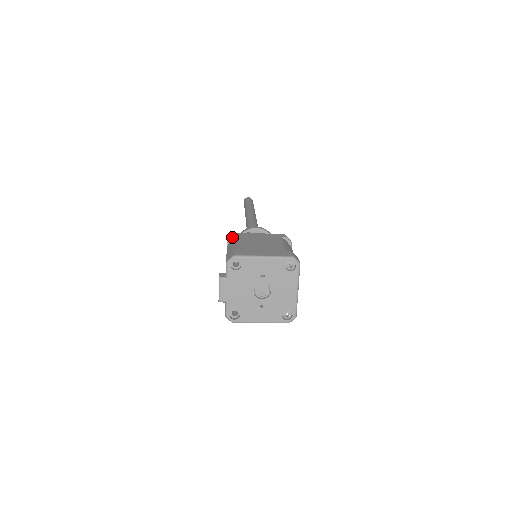
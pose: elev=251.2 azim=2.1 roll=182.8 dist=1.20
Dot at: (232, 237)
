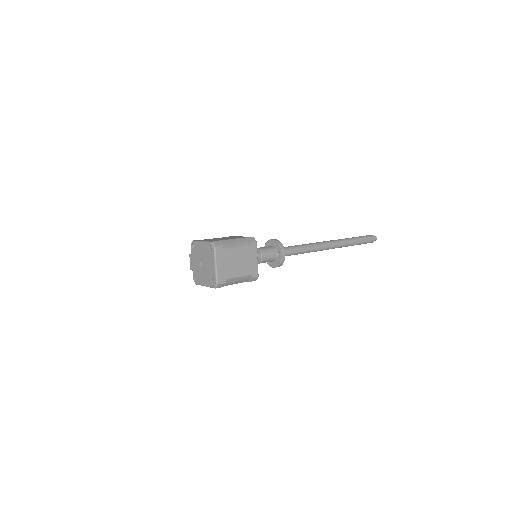
Dot at: occluded
